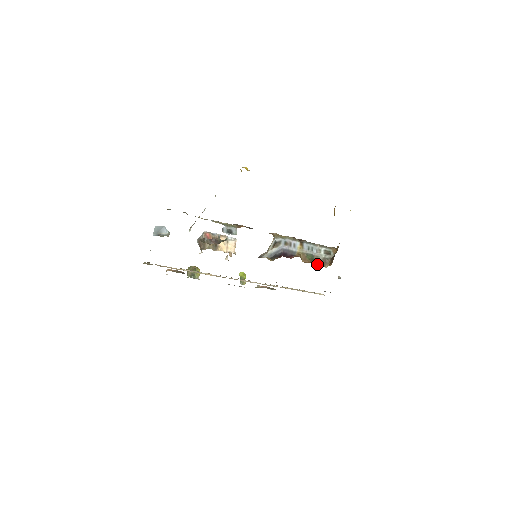
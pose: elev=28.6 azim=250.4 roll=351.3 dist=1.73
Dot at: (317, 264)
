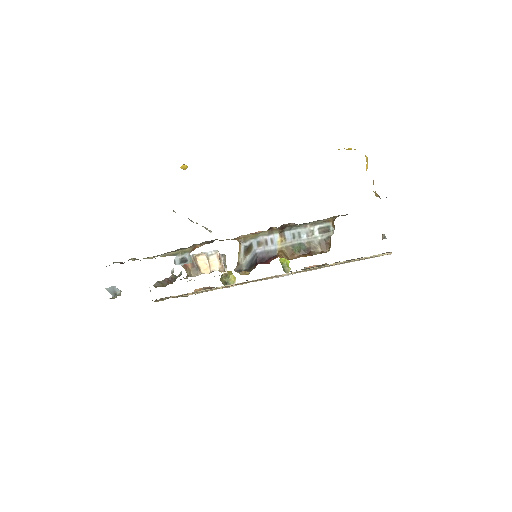
Dot at: (311, 254)
